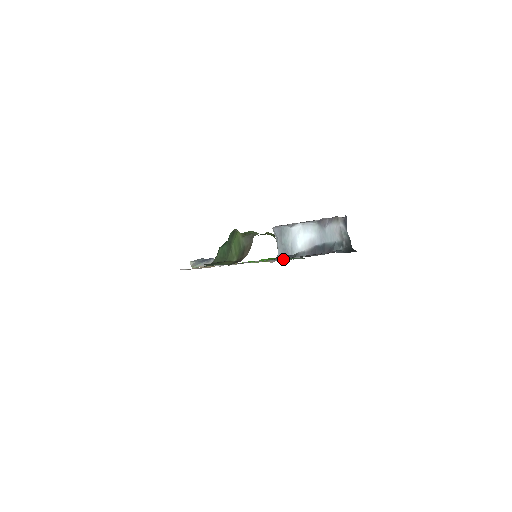
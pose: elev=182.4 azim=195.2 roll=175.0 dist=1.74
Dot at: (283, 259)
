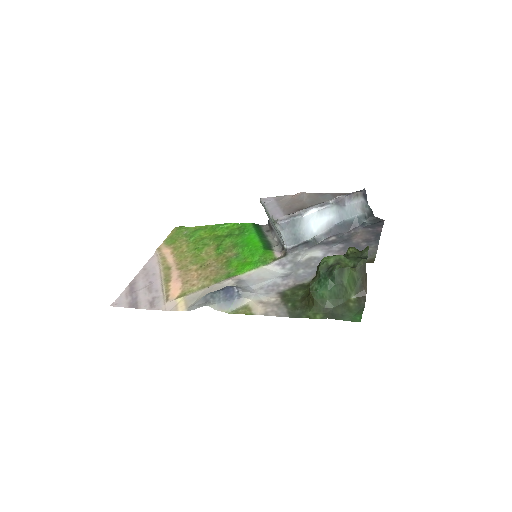
Dot at: (268, 242)
